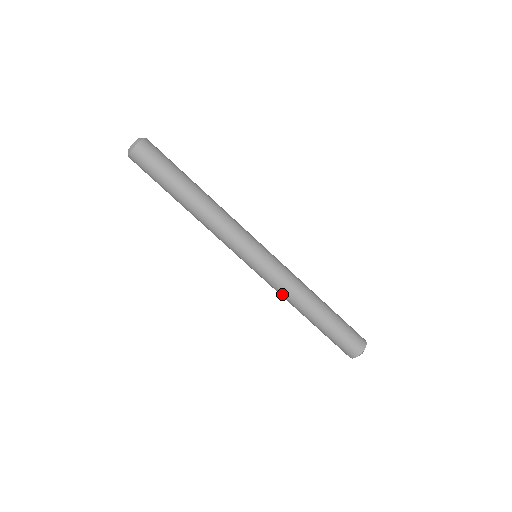
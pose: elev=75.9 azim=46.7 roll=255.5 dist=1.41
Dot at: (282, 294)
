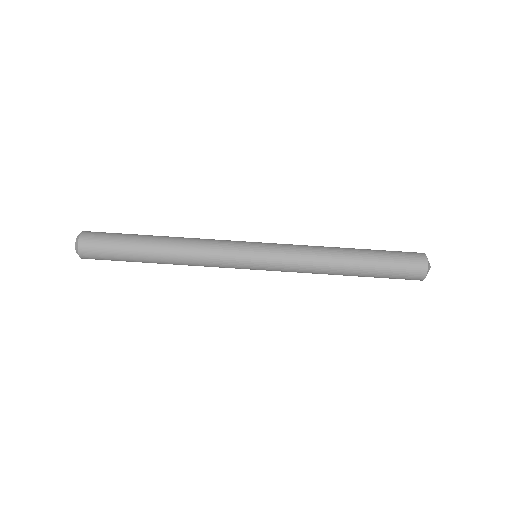
Dot at: (308, 262)
